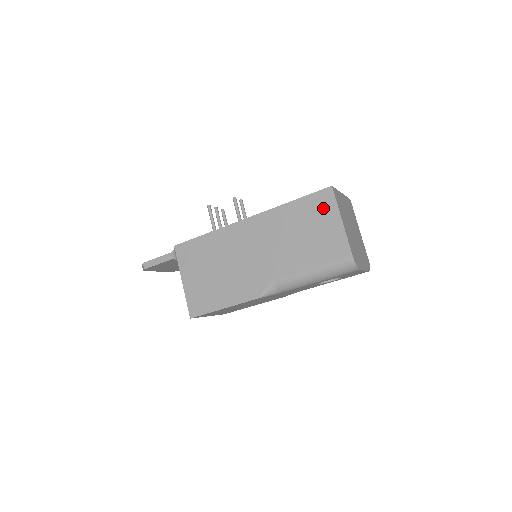
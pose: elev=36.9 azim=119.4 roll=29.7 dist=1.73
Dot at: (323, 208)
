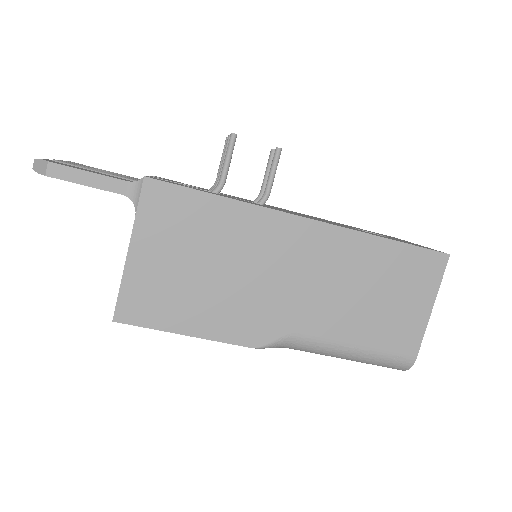
Dot at: (422, 277)
